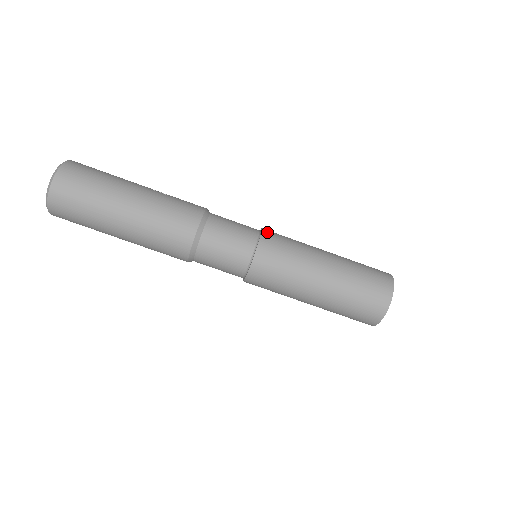
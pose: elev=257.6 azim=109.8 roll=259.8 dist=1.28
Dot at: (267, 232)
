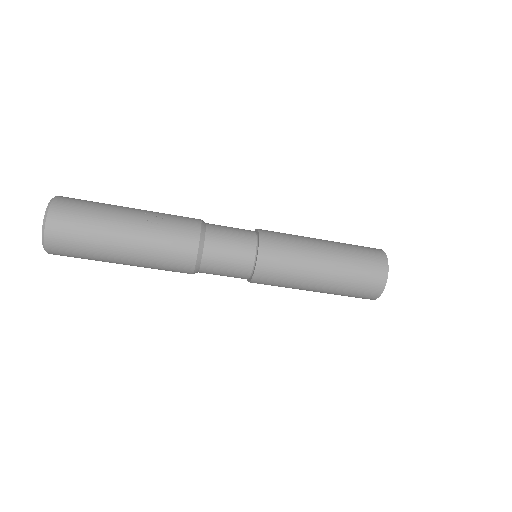
Dot at: (264, 246)
